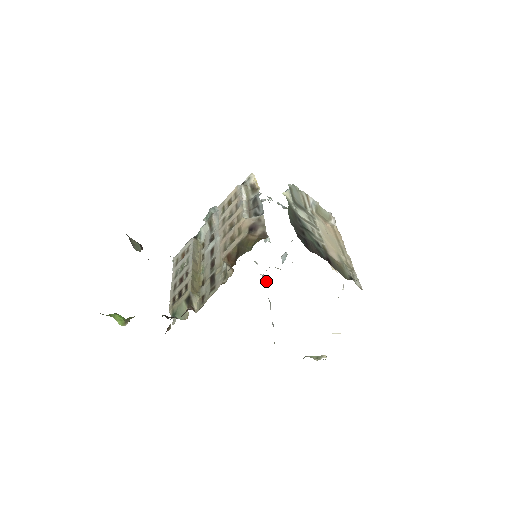
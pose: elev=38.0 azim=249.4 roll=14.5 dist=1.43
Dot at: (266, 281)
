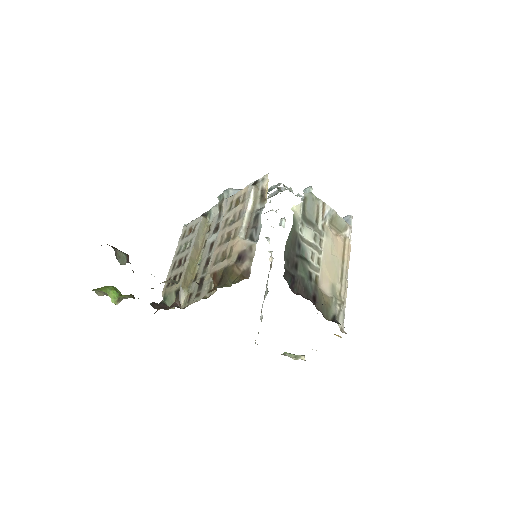
Dot at: (270, 266)
